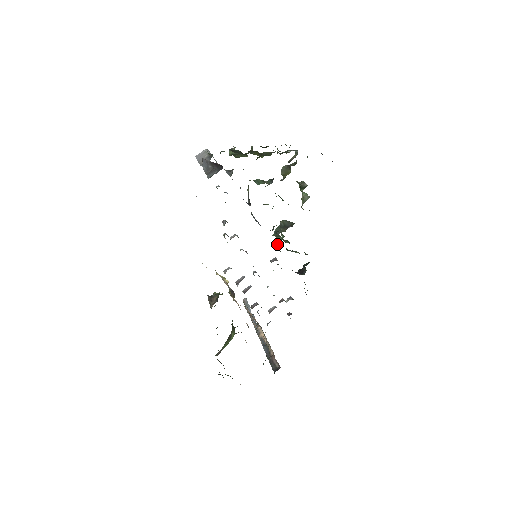
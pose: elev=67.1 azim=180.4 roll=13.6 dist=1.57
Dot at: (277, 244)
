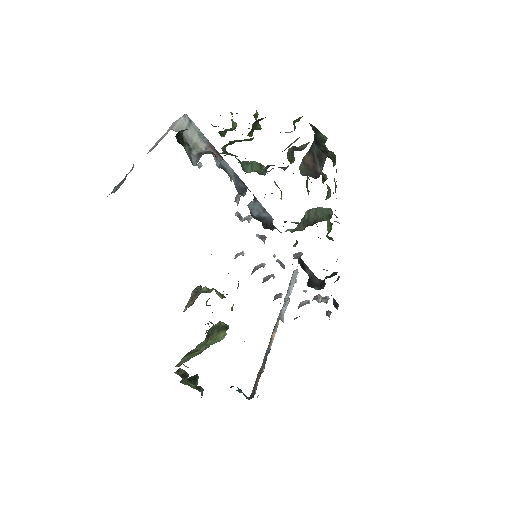
Dot at: occluded
